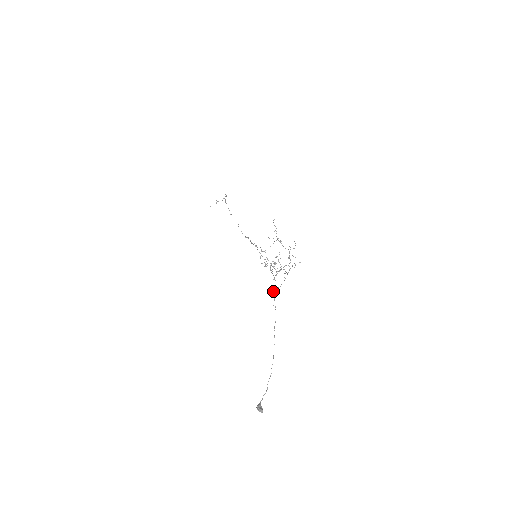
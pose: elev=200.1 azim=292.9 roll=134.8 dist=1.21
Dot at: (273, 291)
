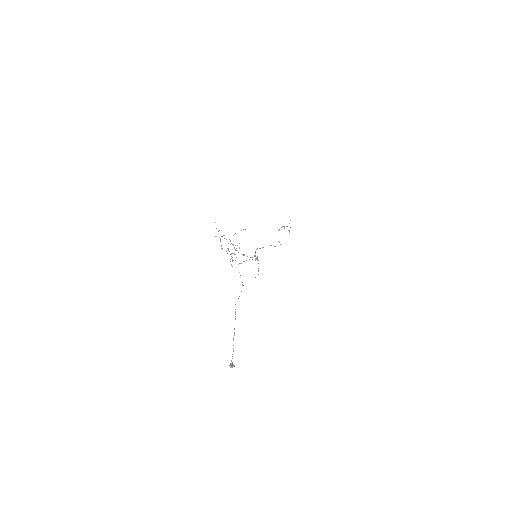
Dot at: occluded
